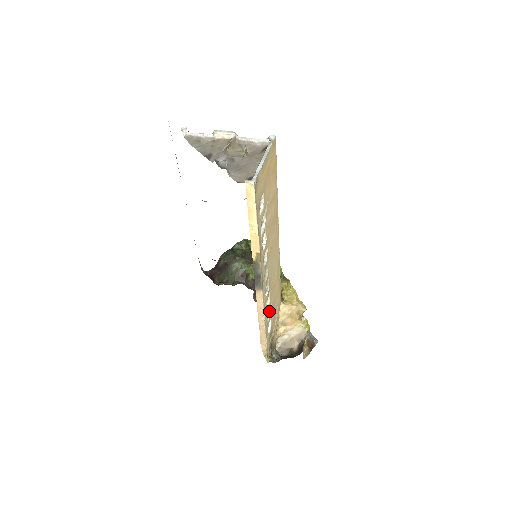
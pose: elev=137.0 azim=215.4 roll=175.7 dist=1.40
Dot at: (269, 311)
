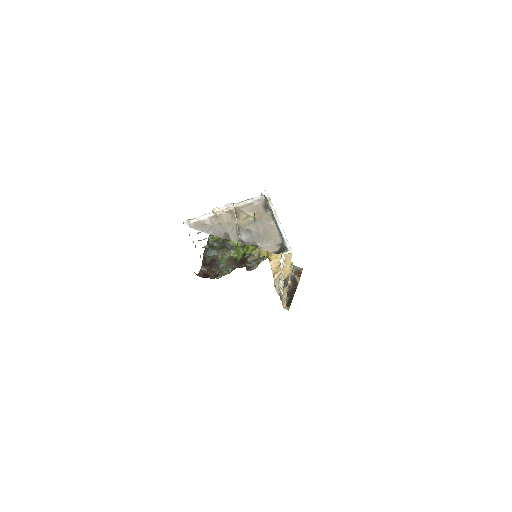
Dot at: occluded
